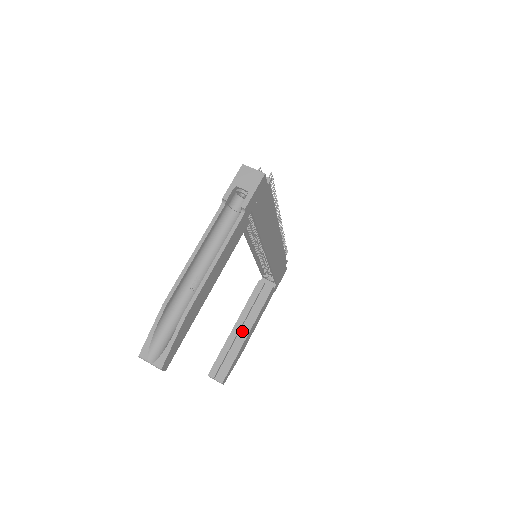
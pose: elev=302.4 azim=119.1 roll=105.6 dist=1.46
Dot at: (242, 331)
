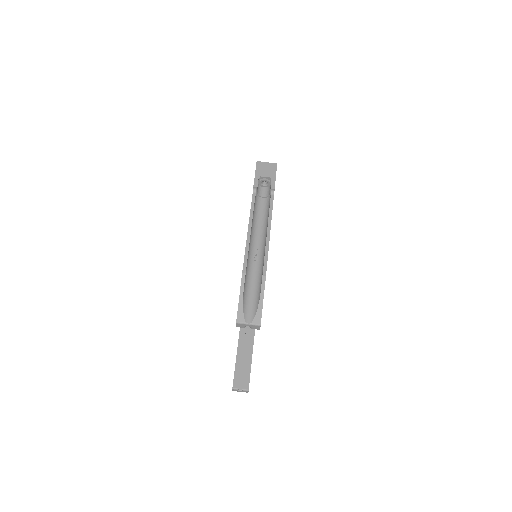
Dot at: (247, 340)
